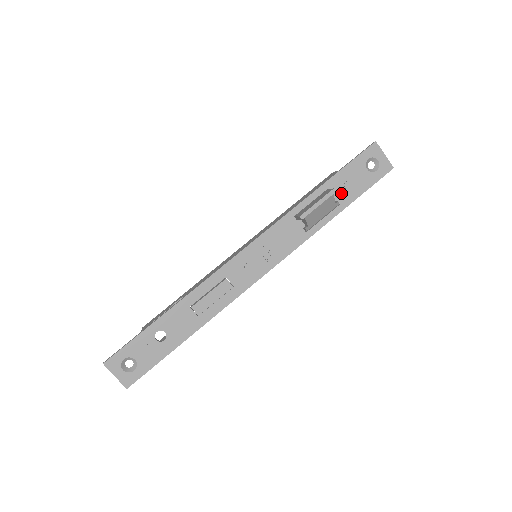
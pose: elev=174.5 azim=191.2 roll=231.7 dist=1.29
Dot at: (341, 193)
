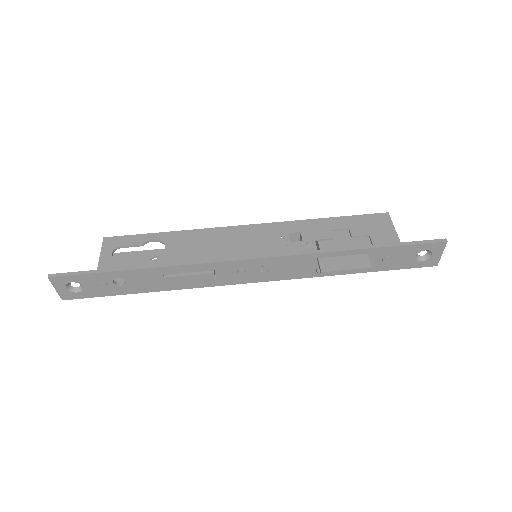
Dot at: (375, 261)
